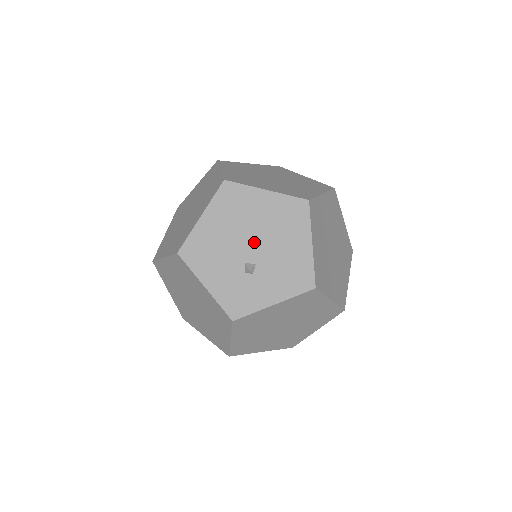
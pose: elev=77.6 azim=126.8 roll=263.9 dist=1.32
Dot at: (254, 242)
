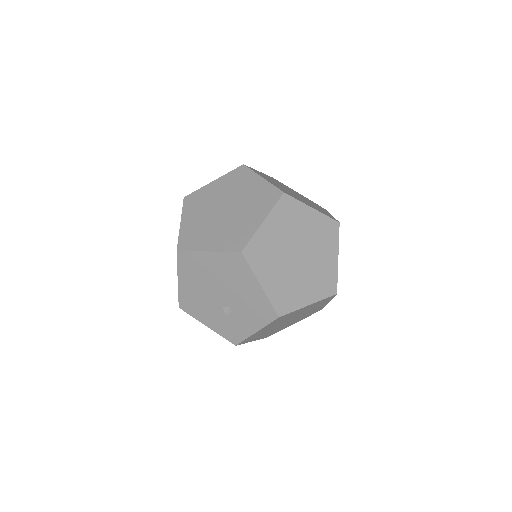
Dot at: (220, 292)
